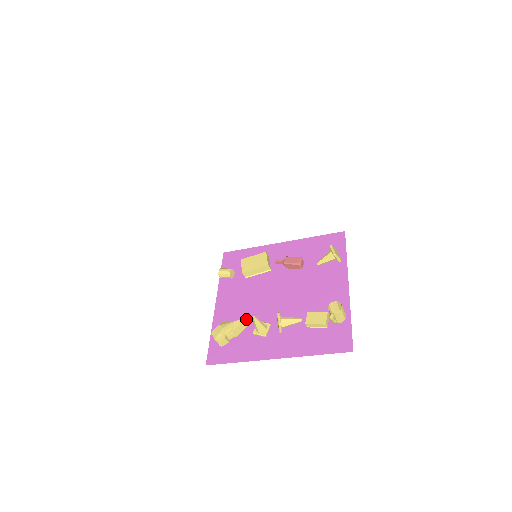
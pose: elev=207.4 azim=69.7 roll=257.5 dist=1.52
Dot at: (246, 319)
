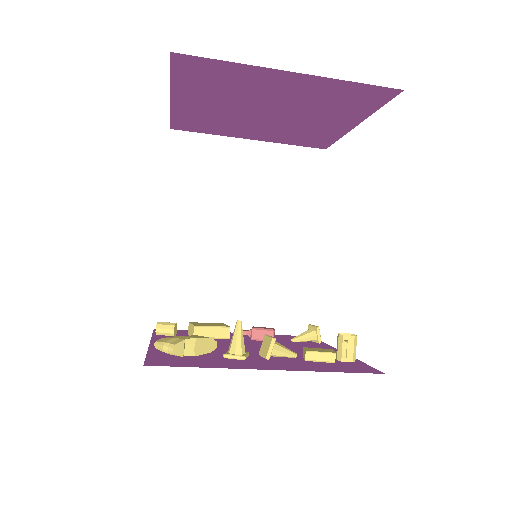
Dot at: (213, 341)
